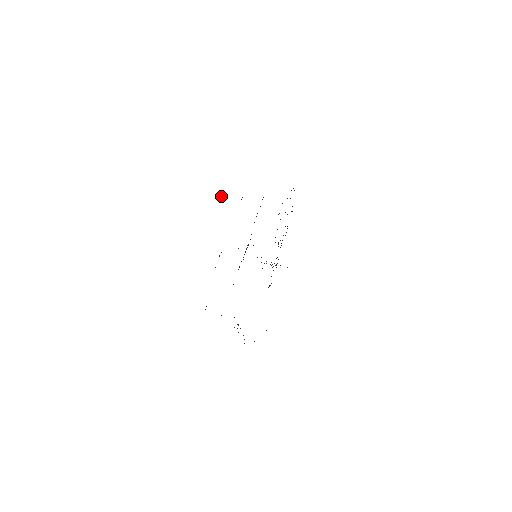
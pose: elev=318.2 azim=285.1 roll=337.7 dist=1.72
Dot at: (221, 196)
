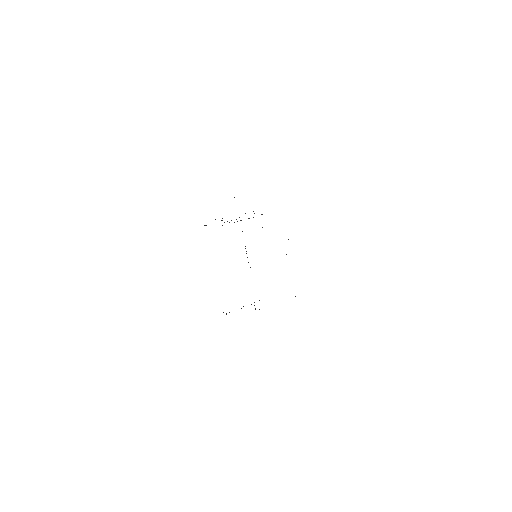
Dot at: occluded
